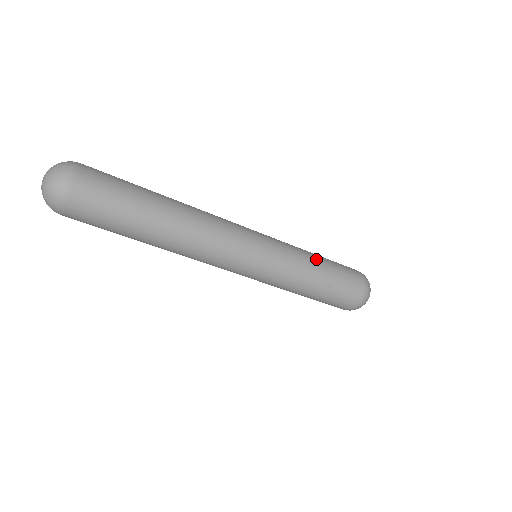
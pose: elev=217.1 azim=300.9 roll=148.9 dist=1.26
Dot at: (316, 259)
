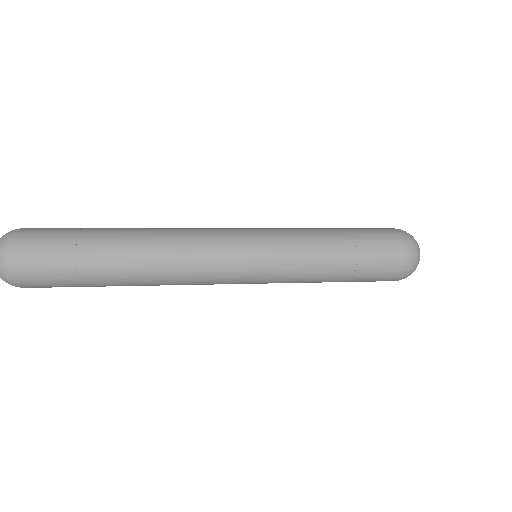
Dot at: (331, 268)
